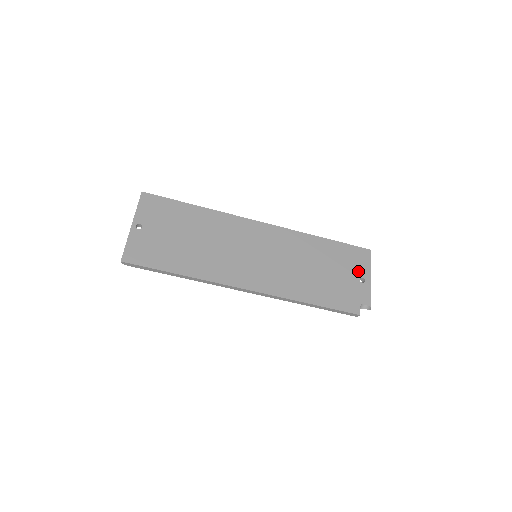
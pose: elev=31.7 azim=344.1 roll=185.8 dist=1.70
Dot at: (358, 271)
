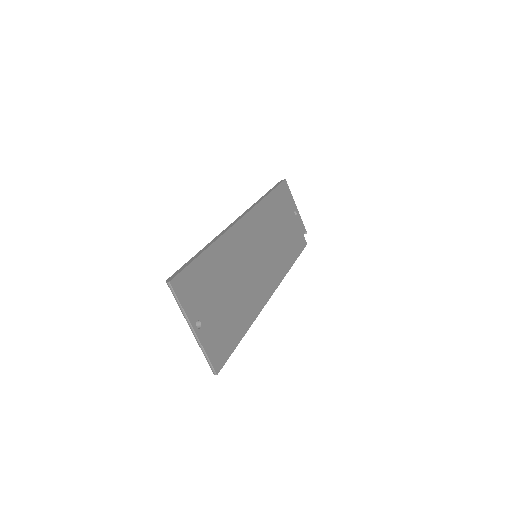
Dot at: (291, 207)
